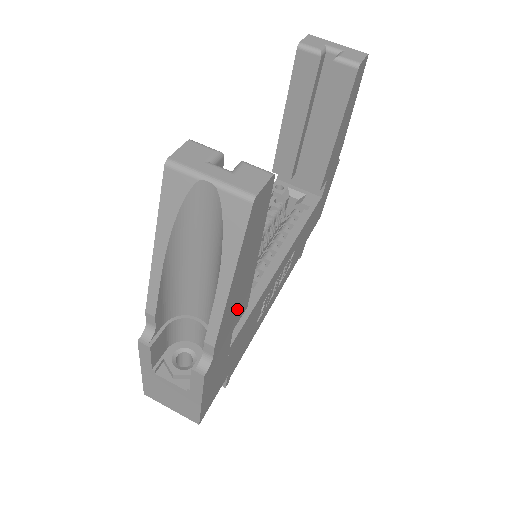
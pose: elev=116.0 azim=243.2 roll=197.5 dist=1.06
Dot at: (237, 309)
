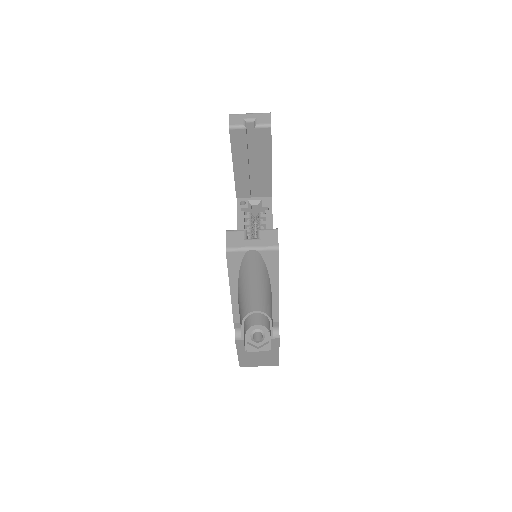
Dot at: occluded
